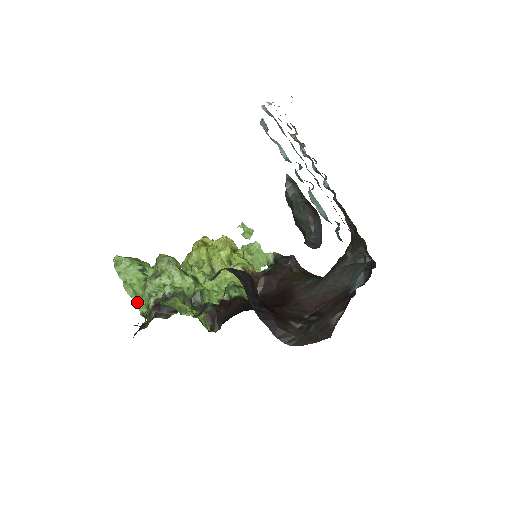
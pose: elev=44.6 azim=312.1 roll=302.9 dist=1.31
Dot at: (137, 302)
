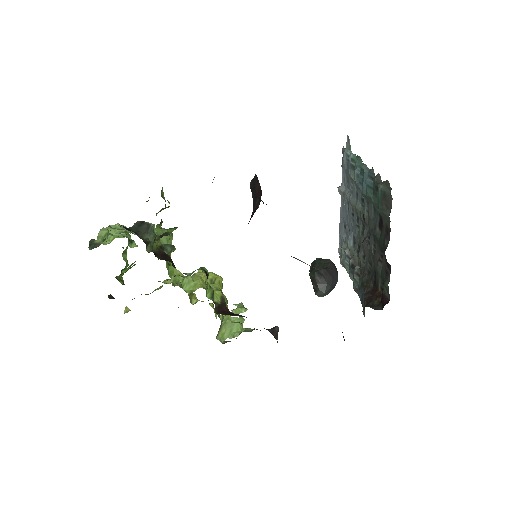
Dot at: occluded
